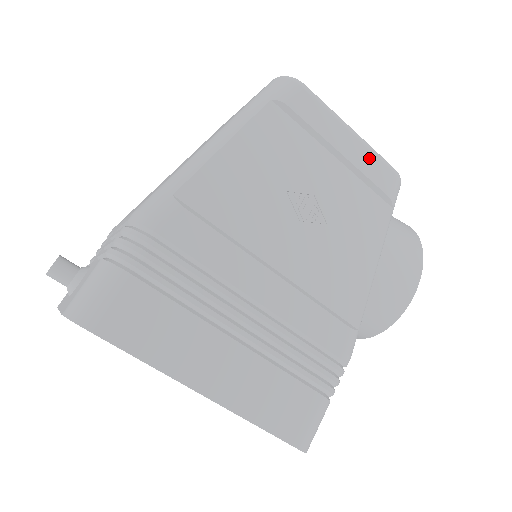
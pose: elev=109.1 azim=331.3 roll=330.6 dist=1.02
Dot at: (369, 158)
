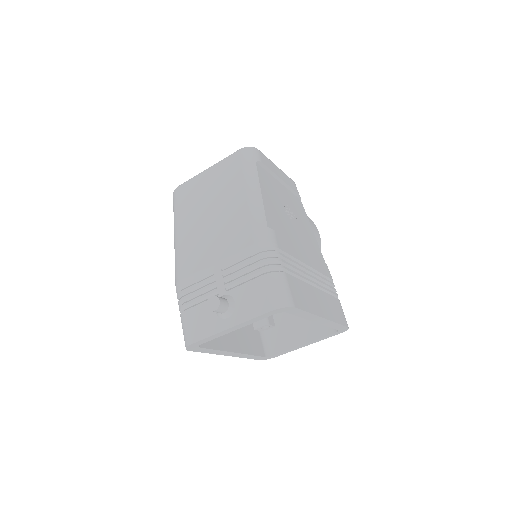
Dot at: (287, 178)
